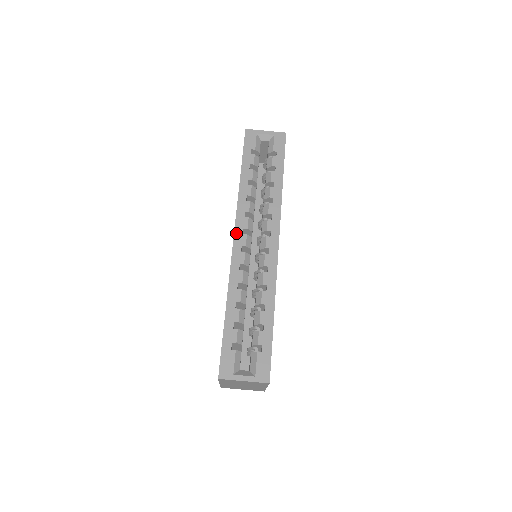
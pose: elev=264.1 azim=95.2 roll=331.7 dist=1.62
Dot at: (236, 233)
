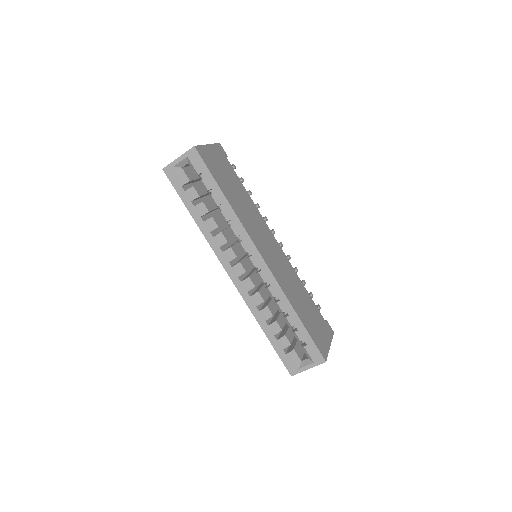
Dot at: (227, 269)
